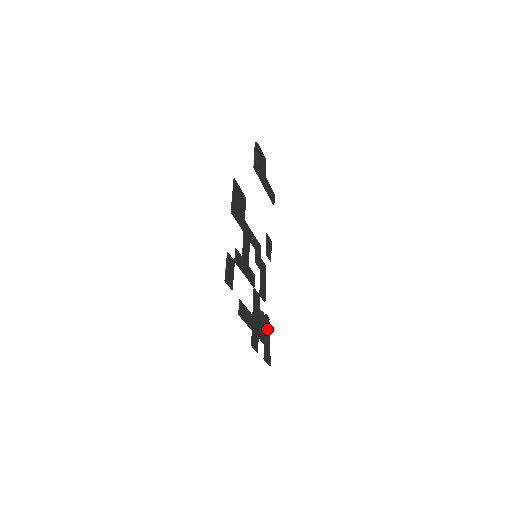
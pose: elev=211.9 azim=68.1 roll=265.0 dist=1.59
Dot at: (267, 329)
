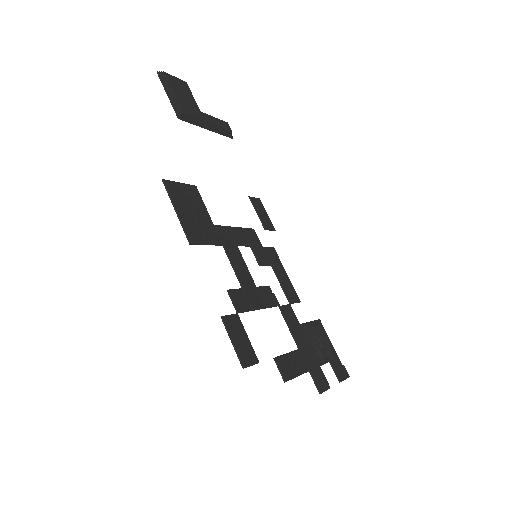
Dot at: (324, 347)
